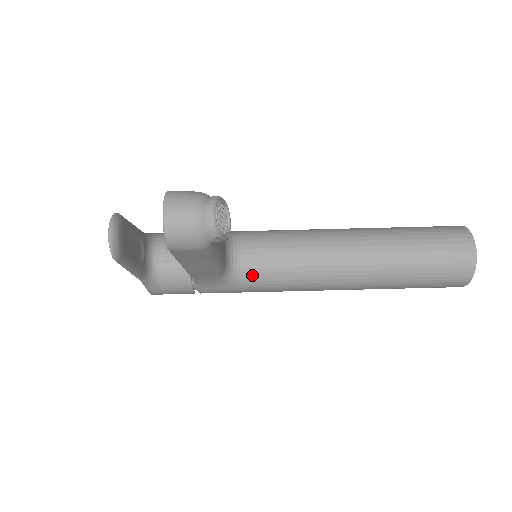
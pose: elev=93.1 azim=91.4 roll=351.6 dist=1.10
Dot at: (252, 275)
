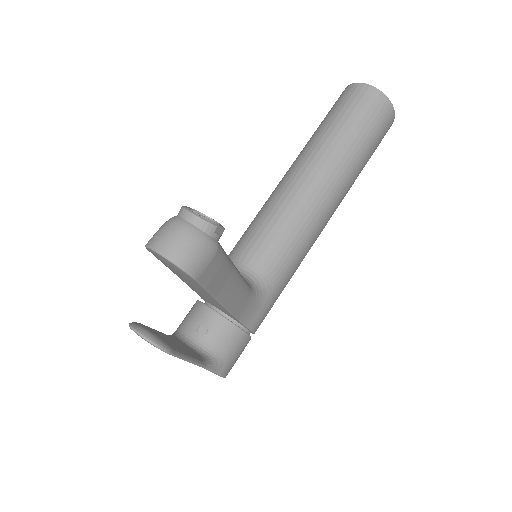
Dot at: (270, 270)
